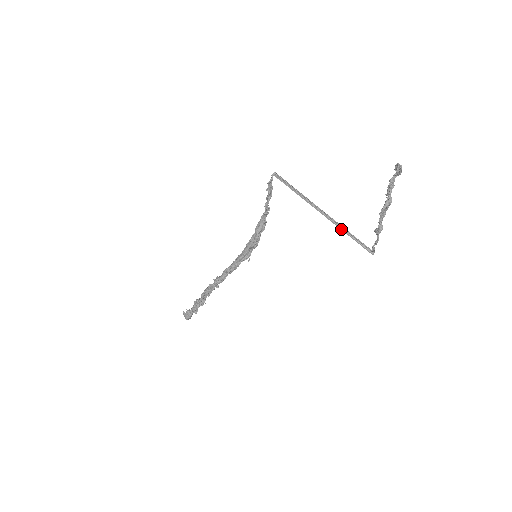
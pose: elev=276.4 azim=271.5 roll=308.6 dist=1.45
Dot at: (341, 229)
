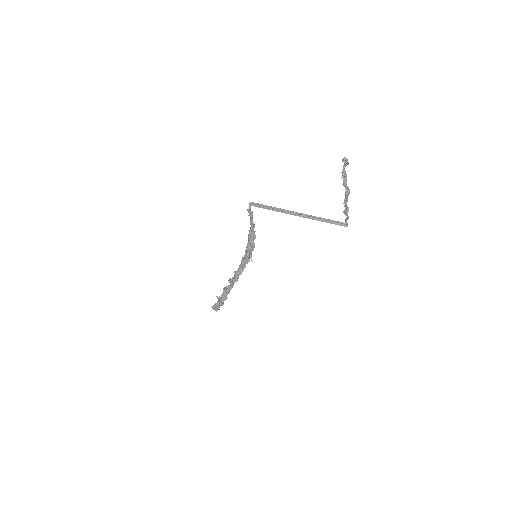
Dot at: (317, 220)
